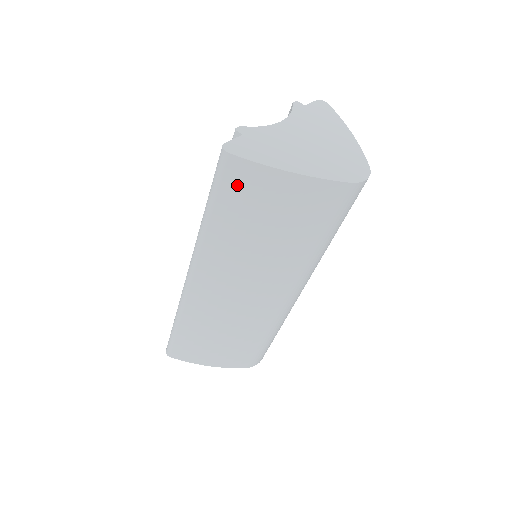
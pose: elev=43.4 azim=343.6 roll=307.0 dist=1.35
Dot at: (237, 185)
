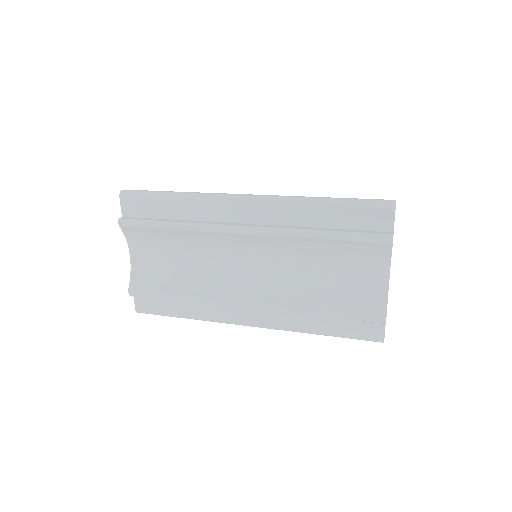
Dot at: occluded
